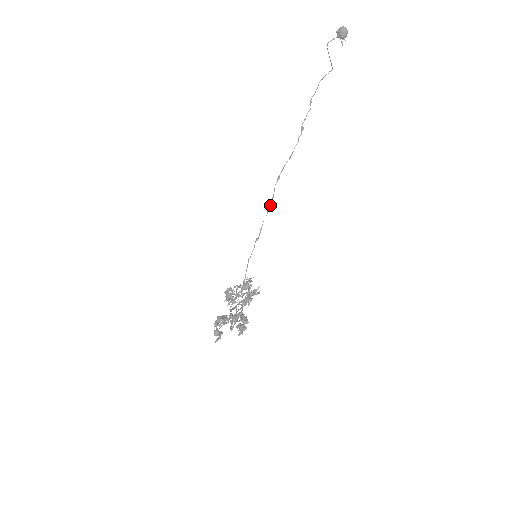
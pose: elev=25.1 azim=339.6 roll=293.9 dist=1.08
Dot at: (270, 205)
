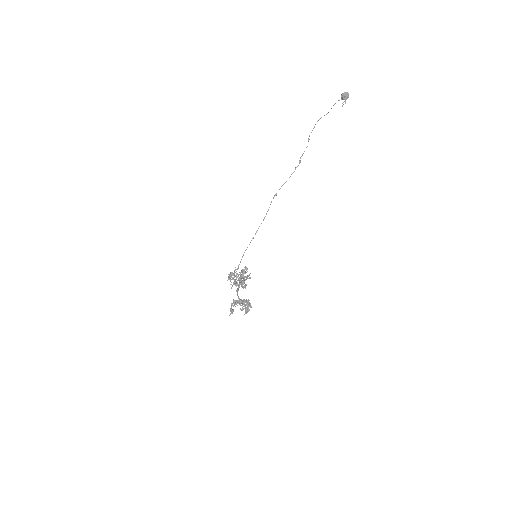
Dot at: (266, 214)
